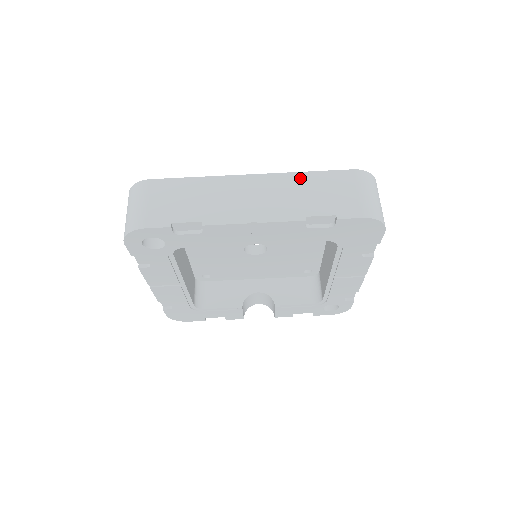
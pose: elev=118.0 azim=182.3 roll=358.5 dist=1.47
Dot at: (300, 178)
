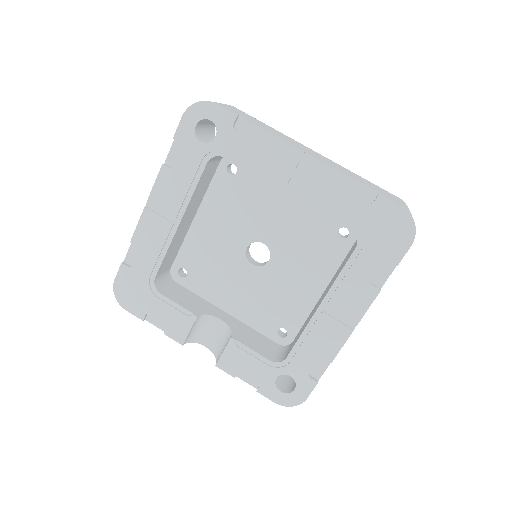
Dot at: (354, 173)
